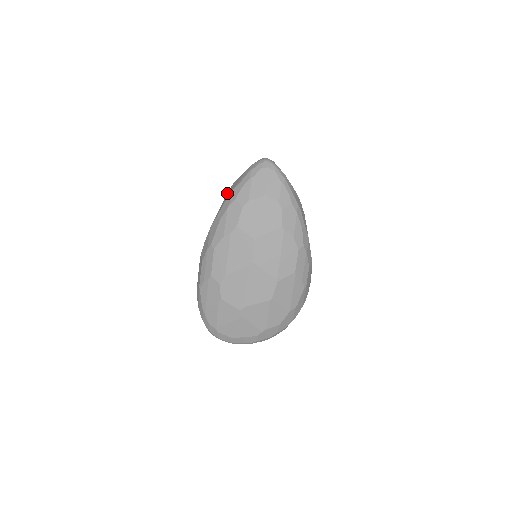
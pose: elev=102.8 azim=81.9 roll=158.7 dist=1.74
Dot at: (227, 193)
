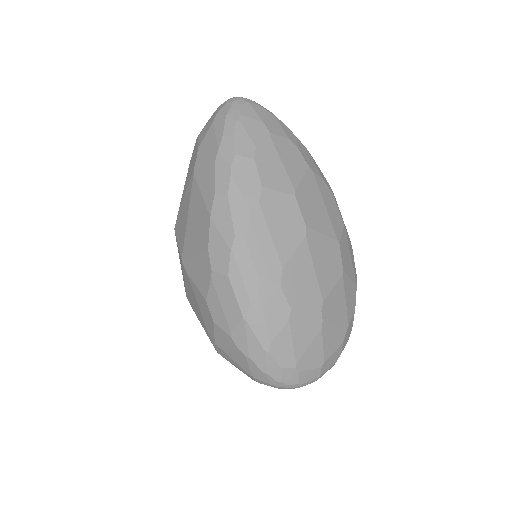
Dot at: (194, 172)
